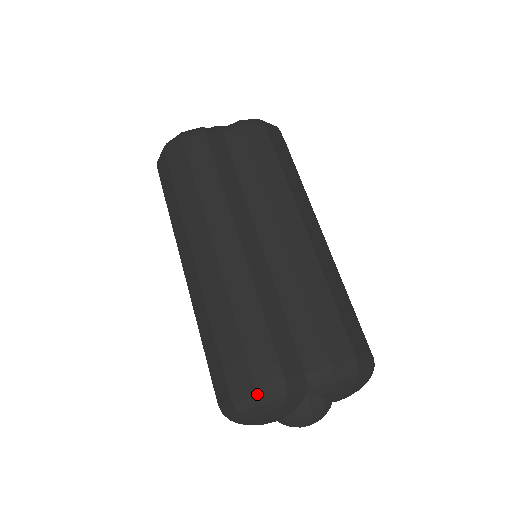
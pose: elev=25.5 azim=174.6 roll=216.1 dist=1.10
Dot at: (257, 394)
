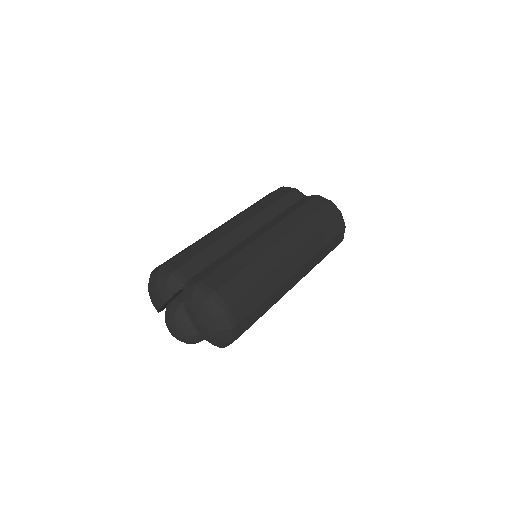
Dot at: (160, 267)
